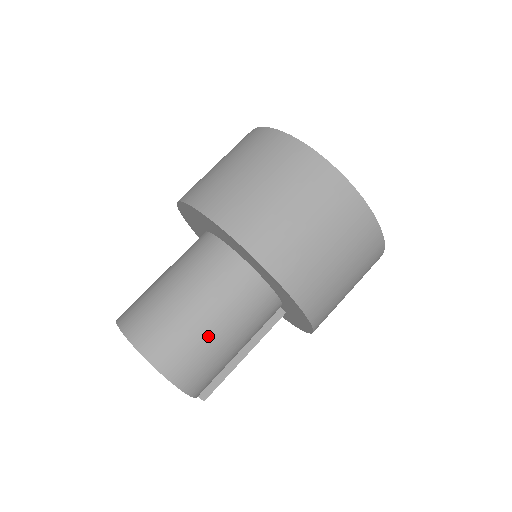
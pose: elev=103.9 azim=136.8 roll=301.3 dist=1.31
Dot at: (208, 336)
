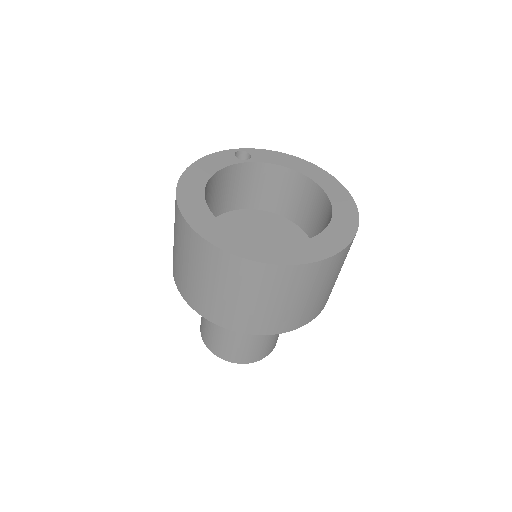
Dot at: (259, 340)
